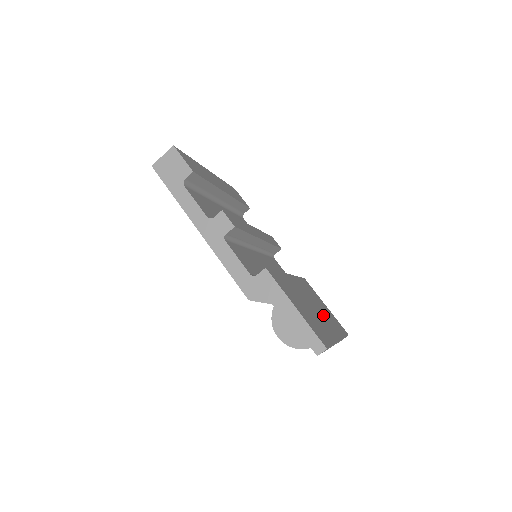
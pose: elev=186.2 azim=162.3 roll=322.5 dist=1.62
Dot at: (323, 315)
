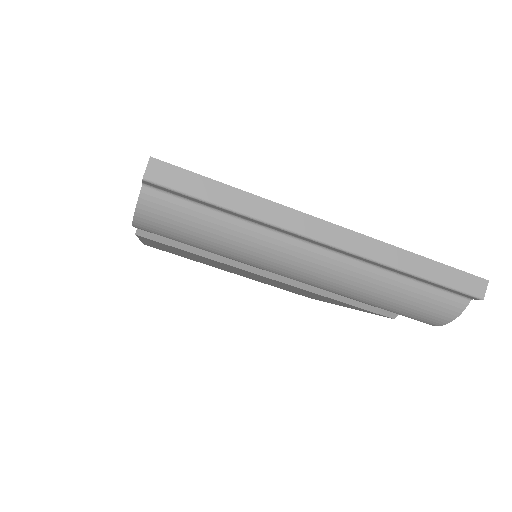
Dot at: occluded
